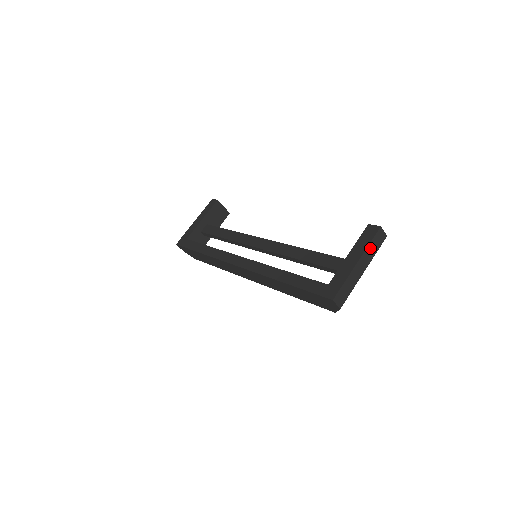
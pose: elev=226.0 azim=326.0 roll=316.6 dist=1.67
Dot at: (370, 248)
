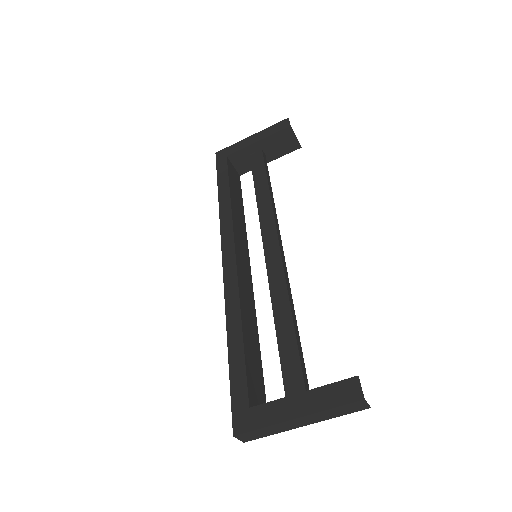
Dot at: (329, 412)
